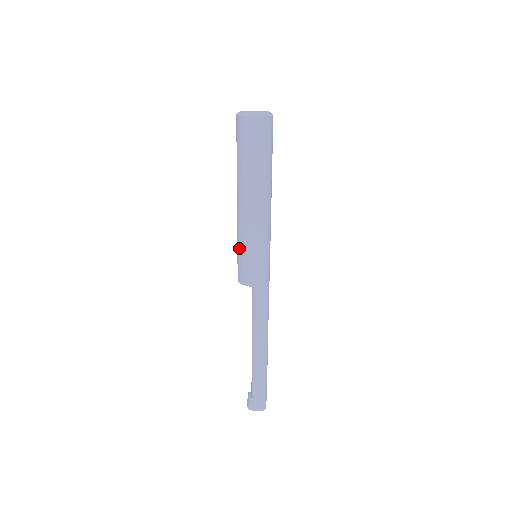
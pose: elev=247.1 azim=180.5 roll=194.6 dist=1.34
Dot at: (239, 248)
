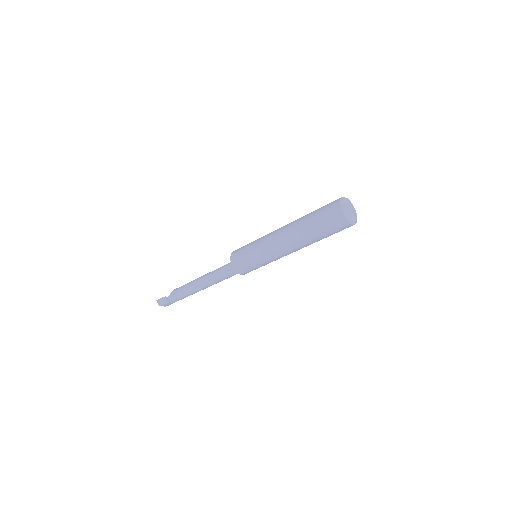
Dot at: (257, 259)
